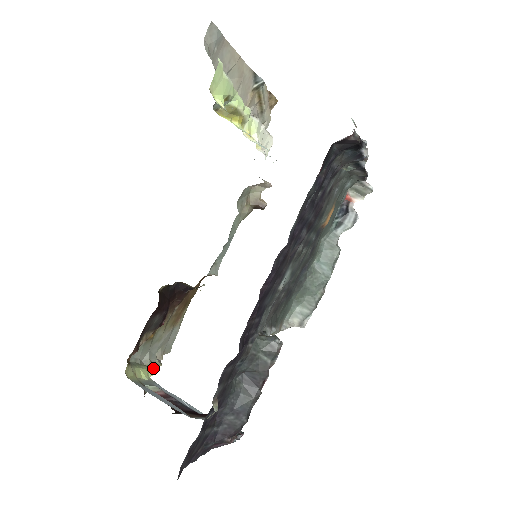
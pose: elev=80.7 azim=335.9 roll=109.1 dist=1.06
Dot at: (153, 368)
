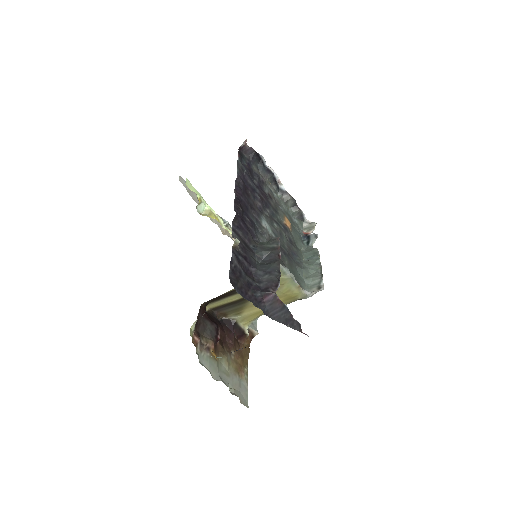
Dot at: occluded
